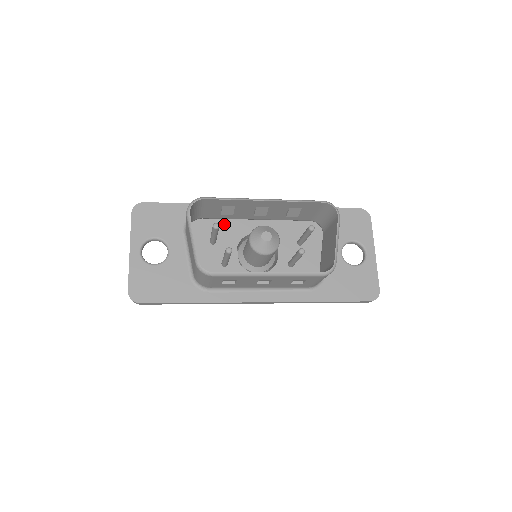
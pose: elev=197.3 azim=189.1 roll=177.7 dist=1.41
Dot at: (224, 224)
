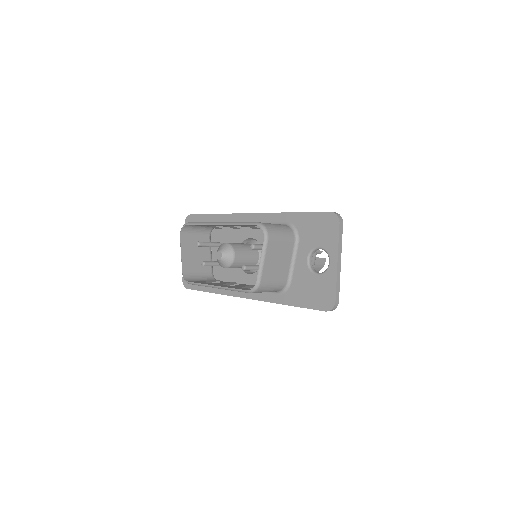
Dot at: (232, 230)
